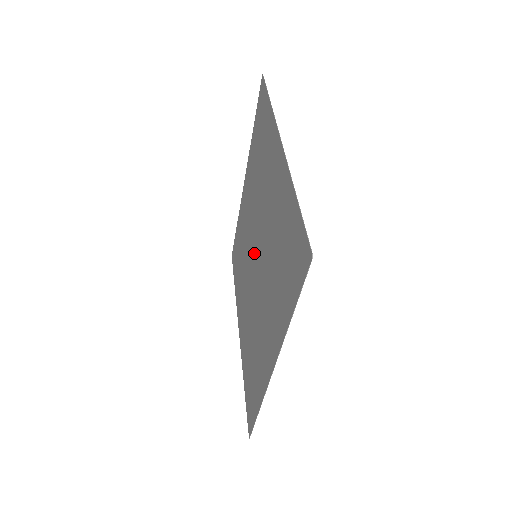
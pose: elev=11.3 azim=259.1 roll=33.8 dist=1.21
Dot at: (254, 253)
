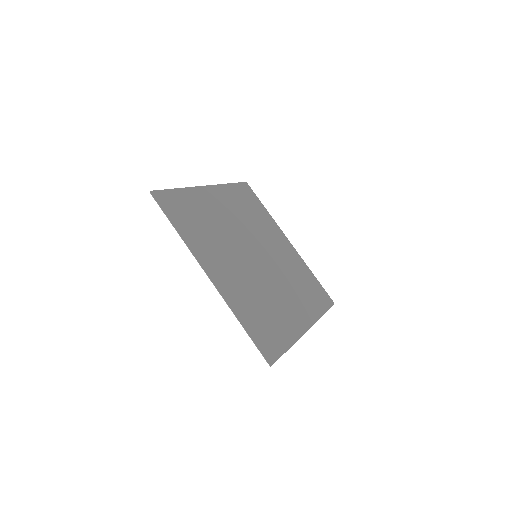
Dot at: (259, 257)
